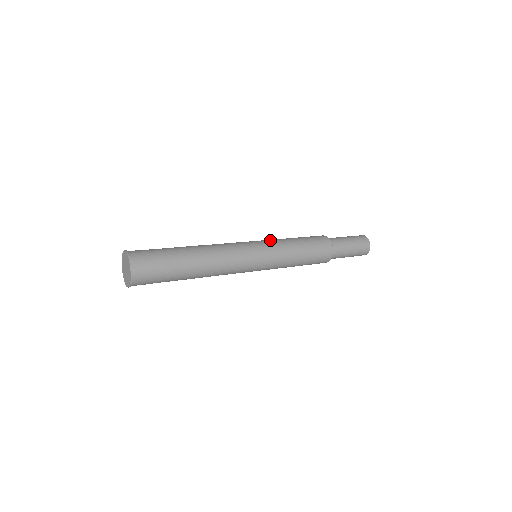
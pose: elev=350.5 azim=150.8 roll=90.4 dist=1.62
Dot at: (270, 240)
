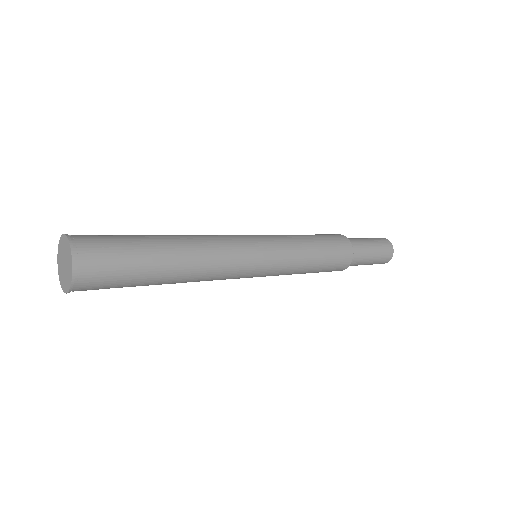
Dot at: (276, 235)
